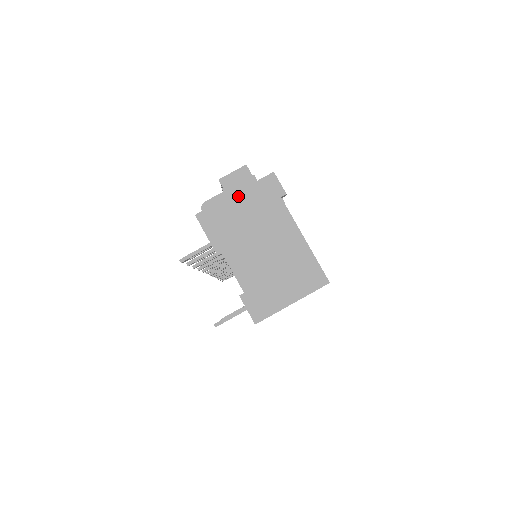
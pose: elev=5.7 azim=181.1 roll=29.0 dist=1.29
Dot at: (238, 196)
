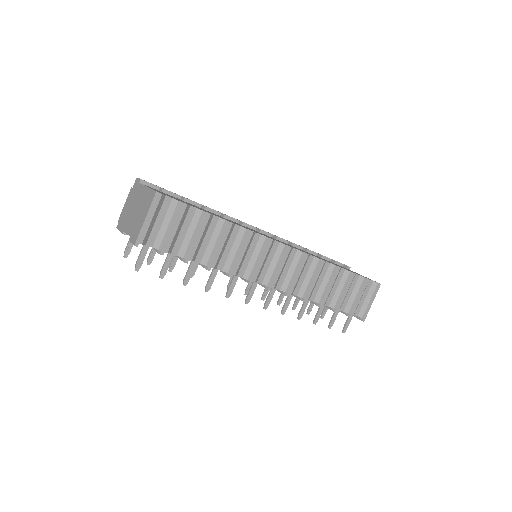
Dot at: (127, 202)
